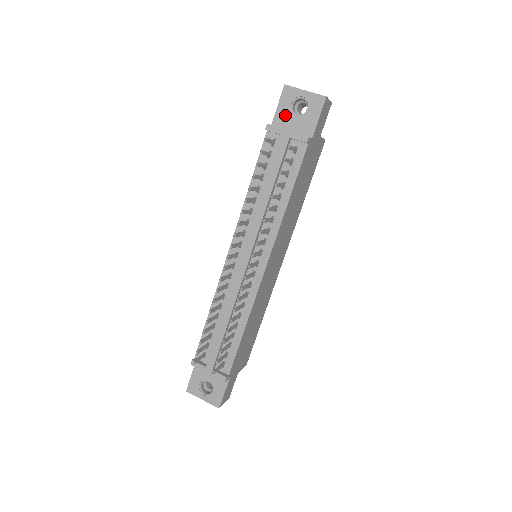
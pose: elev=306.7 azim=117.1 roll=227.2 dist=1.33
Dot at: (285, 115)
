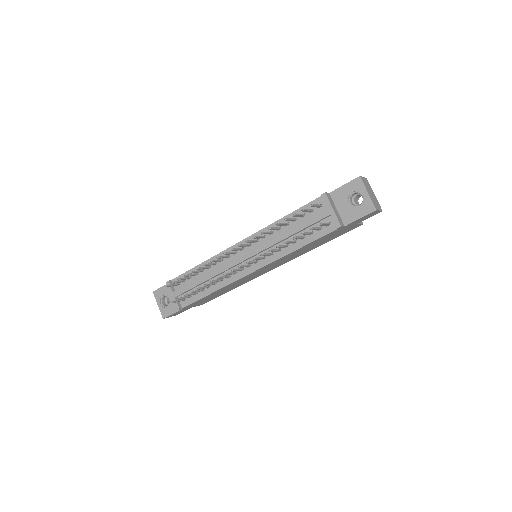
Dot at: (343, 195)
